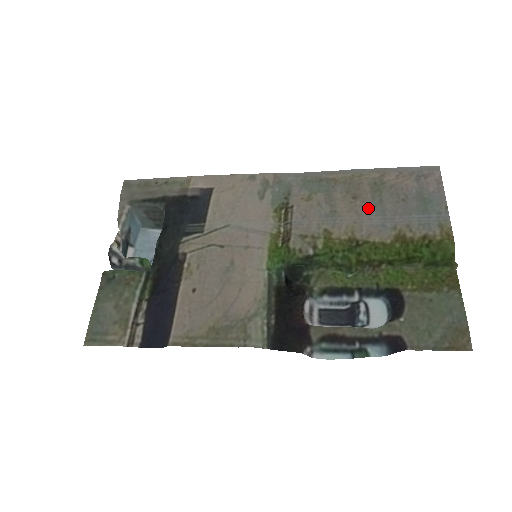
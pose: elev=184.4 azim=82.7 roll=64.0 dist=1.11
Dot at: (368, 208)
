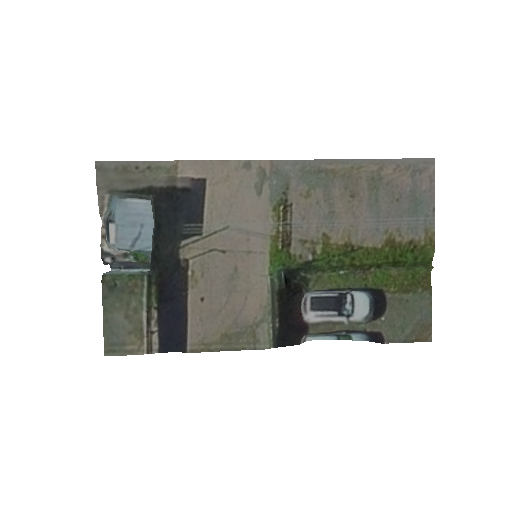
Dot at: (364, 209)
